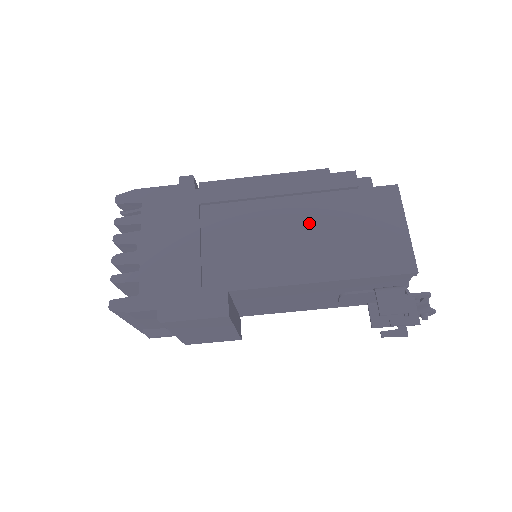
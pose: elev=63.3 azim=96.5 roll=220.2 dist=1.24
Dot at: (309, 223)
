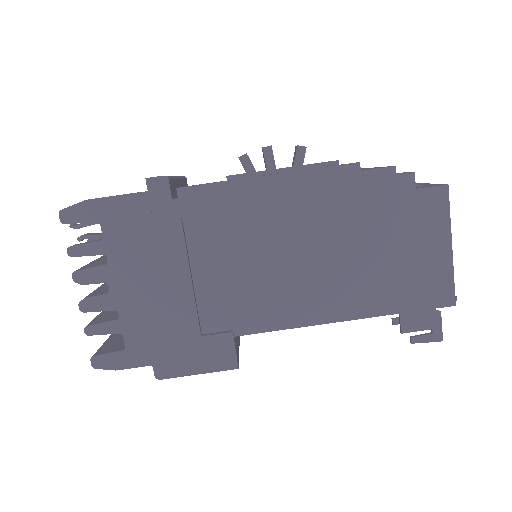
Dot at: (330, 245)
